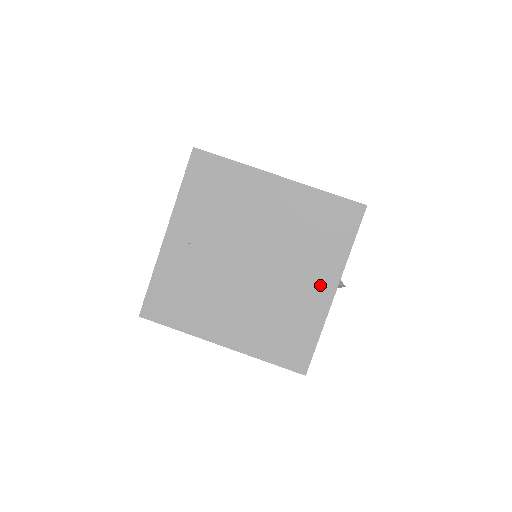
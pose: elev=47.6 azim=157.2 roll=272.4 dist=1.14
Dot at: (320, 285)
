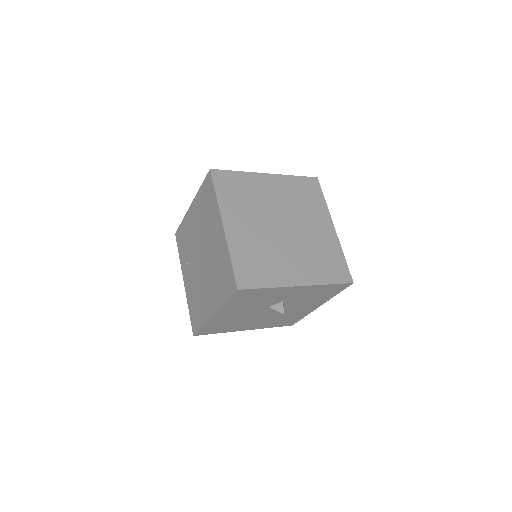
Dot at: (297, 274)
